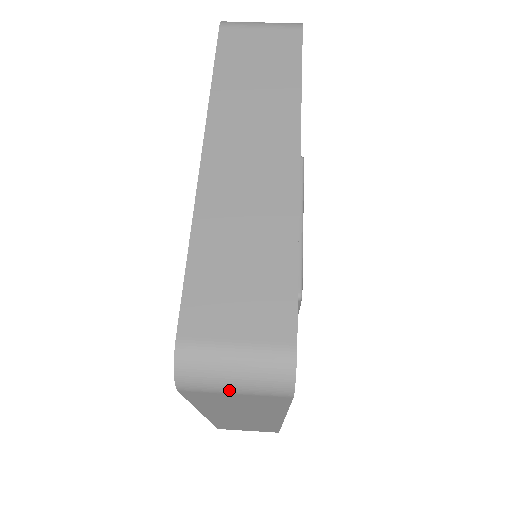
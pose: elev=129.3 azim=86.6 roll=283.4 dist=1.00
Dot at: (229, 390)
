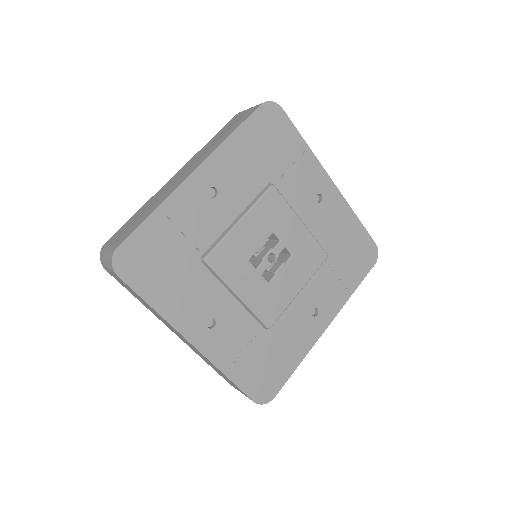
Dot at: (108, 269)
